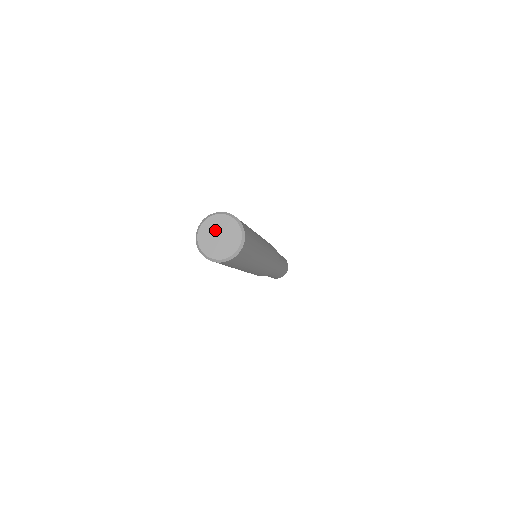
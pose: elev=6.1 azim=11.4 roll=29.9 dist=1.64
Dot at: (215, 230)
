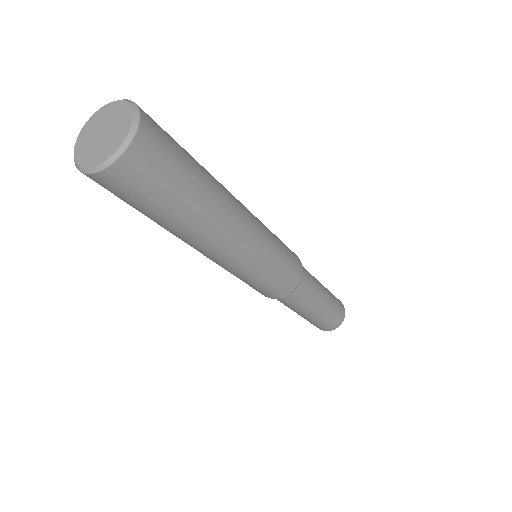
Dot at: (97, 129)
